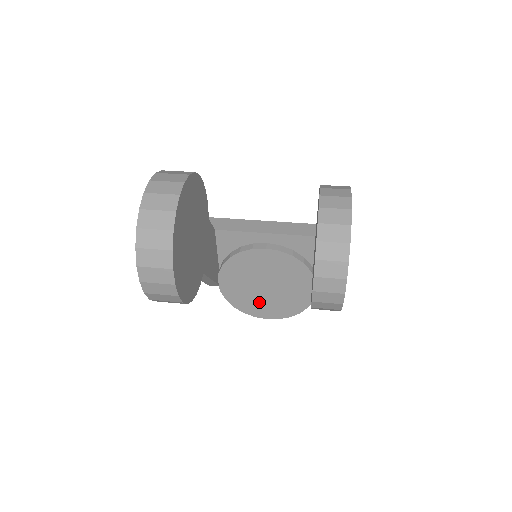
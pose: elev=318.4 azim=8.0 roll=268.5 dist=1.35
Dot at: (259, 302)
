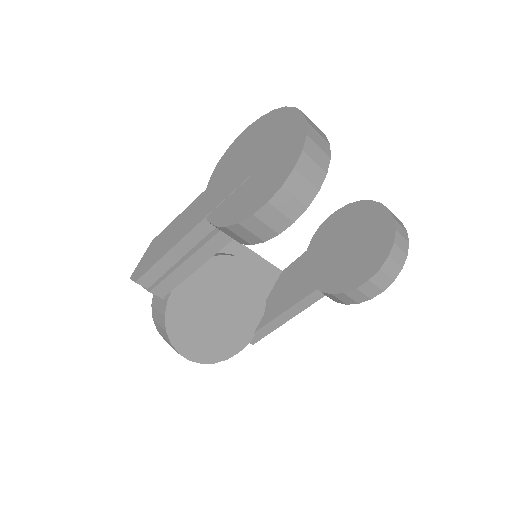
Dot at: (198, 331)
